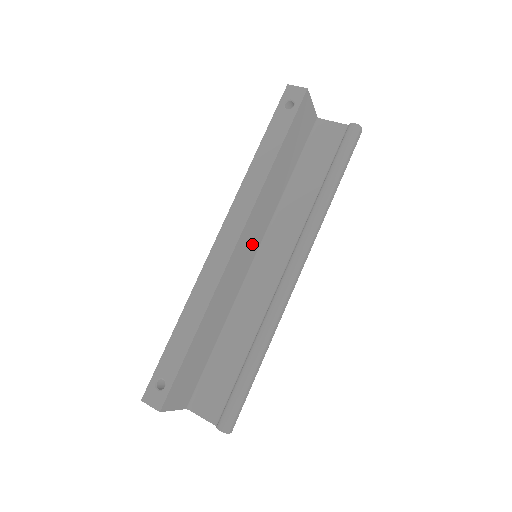
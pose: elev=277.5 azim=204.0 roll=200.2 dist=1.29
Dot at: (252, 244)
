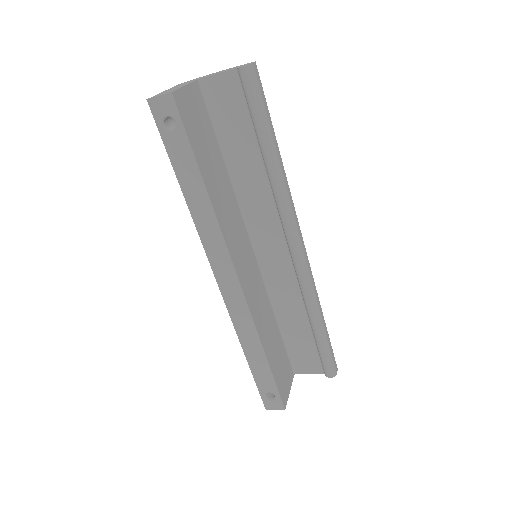
Dot at: (246, 254)
